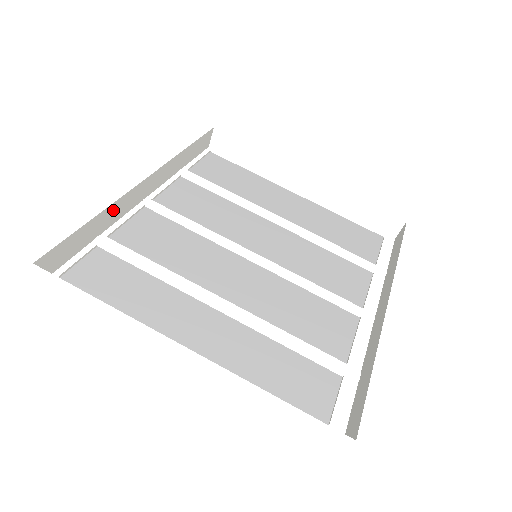
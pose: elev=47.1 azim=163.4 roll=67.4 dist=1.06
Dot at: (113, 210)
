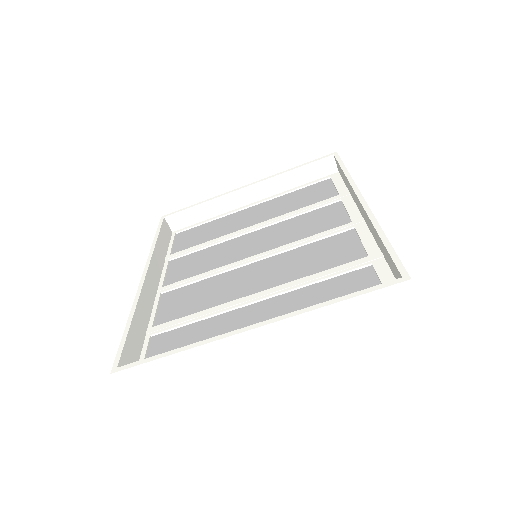
Dot at: (142, 308)
